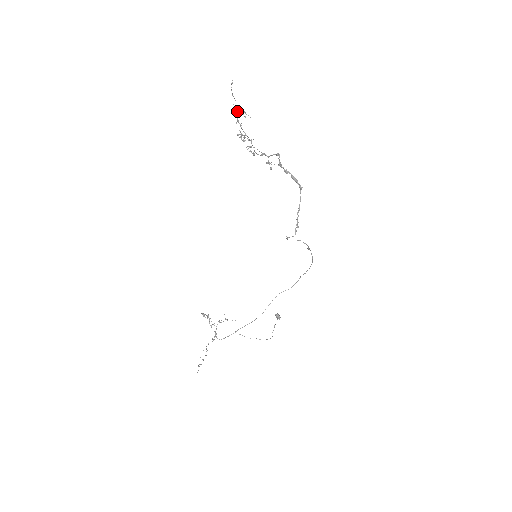
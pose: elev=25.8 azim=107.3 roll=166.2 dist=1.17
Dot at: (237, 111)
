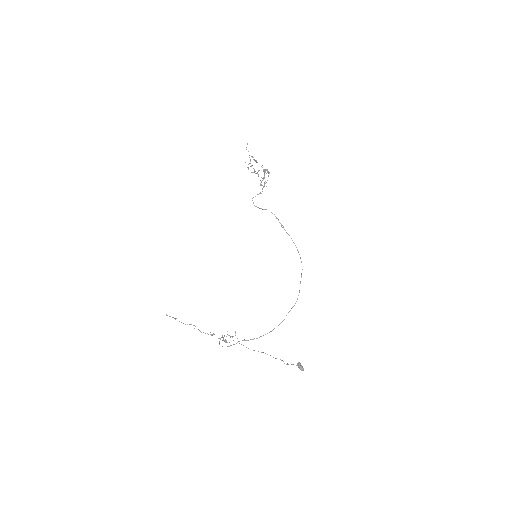
Dot at: occluded
